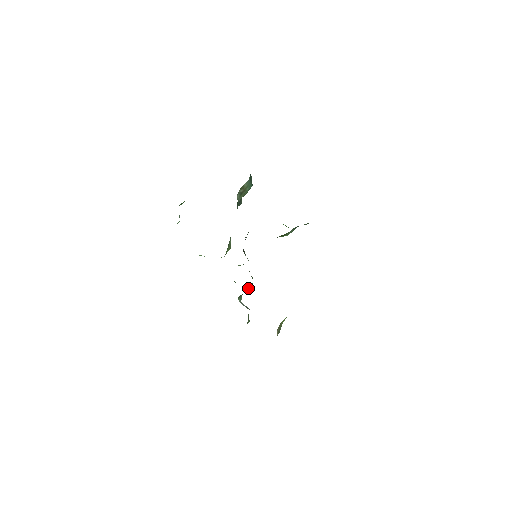
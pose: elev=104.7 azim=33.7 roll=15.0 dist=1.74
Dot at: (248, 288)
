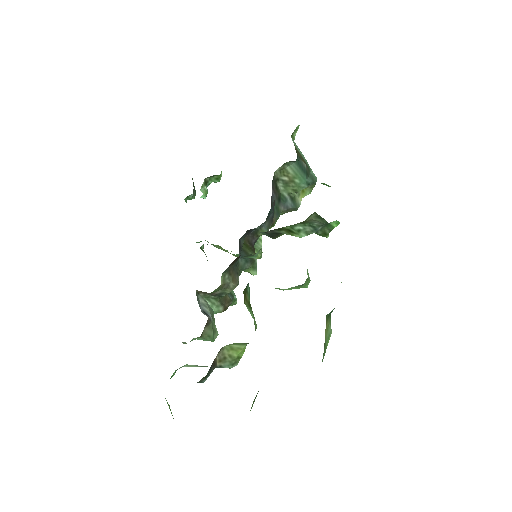
Dot at: (224, 291)
